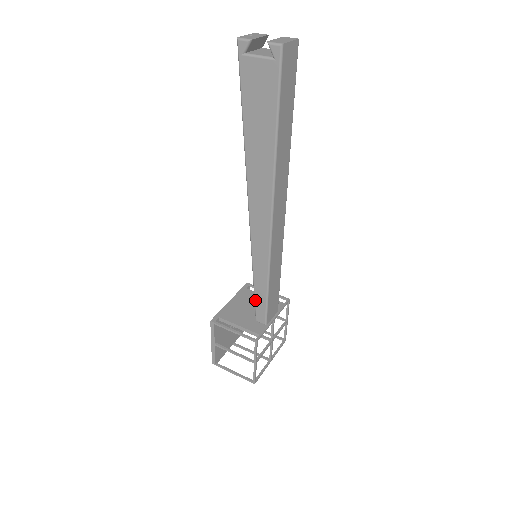
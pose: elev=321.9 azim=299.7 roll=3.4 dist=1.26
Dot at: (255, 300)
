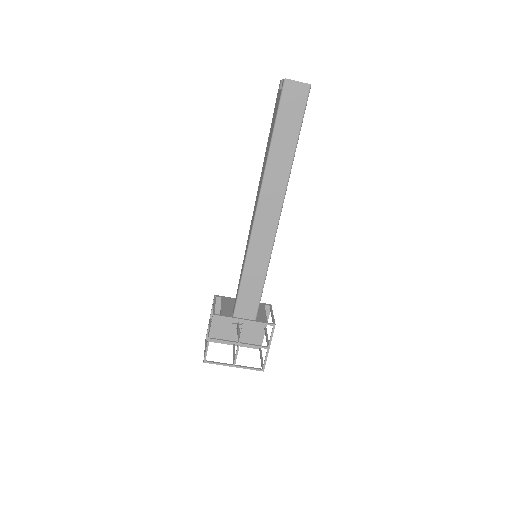
Dot at: (237, 290)
